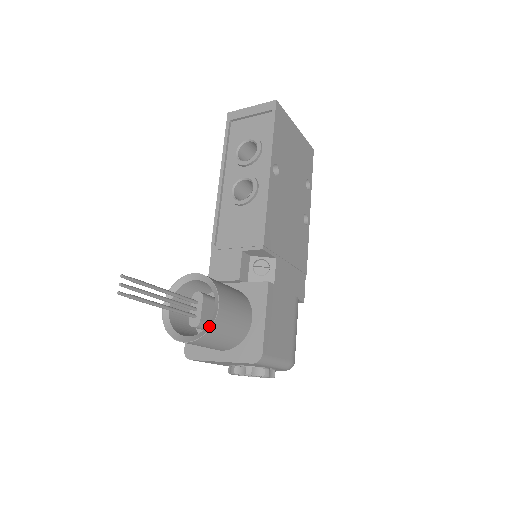
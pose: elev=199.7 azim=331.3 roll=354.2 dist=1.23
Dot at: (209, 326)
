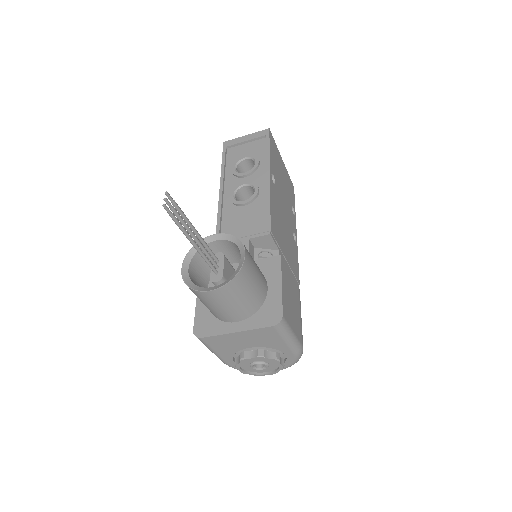
Dot at: (236, 272)
